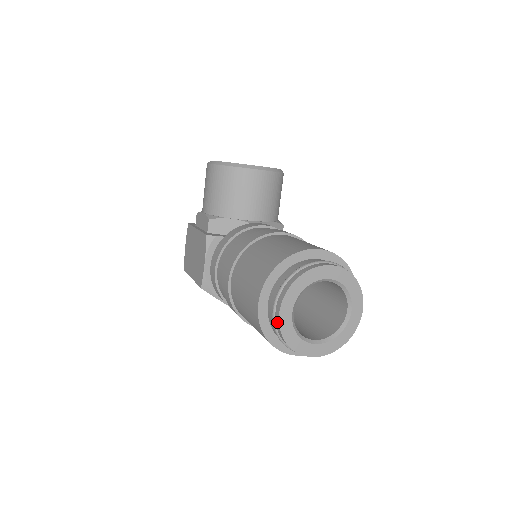
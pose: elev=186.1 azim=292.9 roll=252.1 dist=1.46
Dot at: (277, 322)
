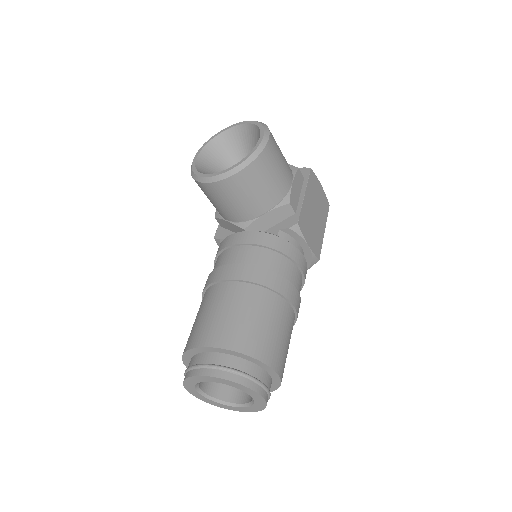
Dot at: occluded
